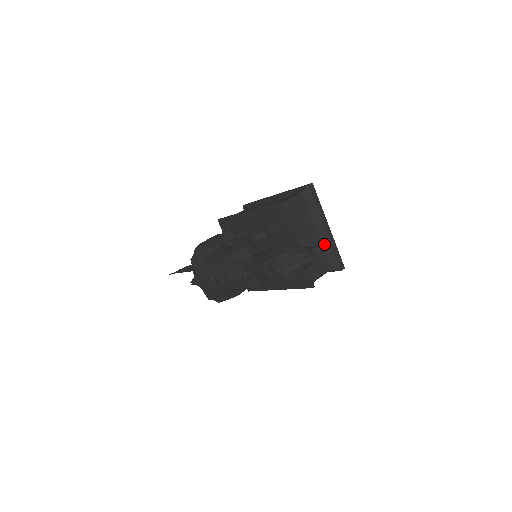
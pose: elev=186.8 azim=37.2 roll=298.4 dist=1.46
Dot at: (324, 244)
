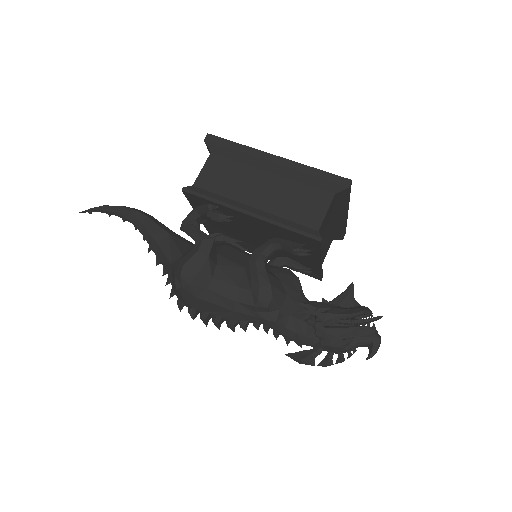
Dot at: (336, 226)
